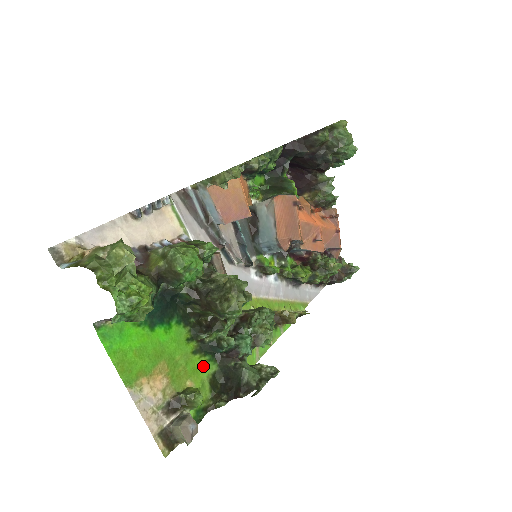
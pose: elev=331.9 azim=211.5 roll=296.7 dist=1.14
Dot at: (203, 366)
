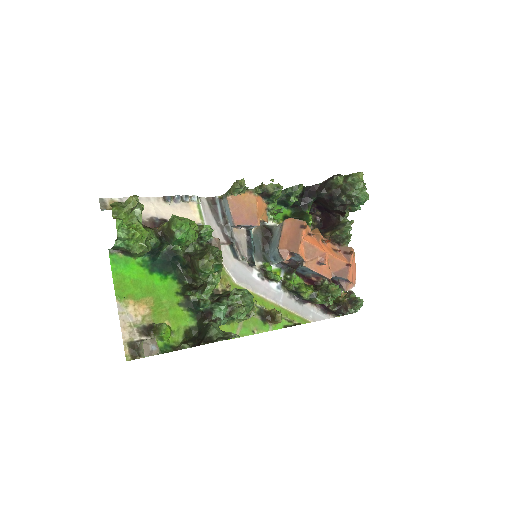
Dot at: (184, 317)
